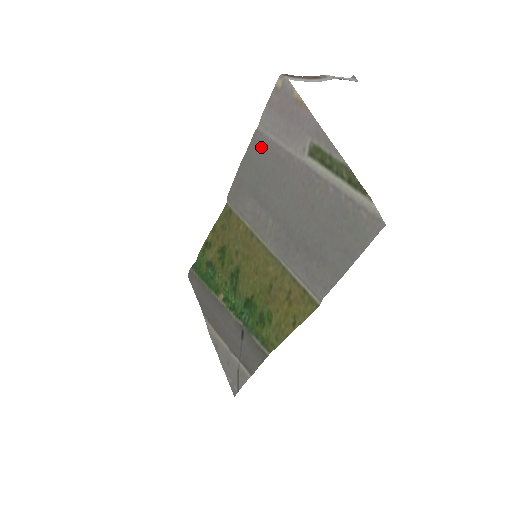
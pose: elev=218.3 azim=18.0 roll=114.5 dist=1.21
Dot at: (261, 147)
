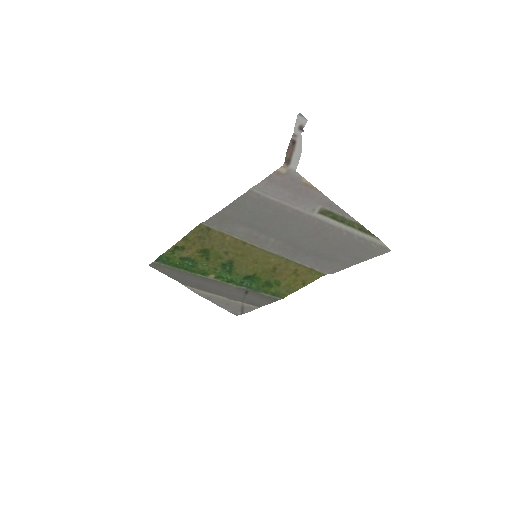
Dot at: (259, 202)
